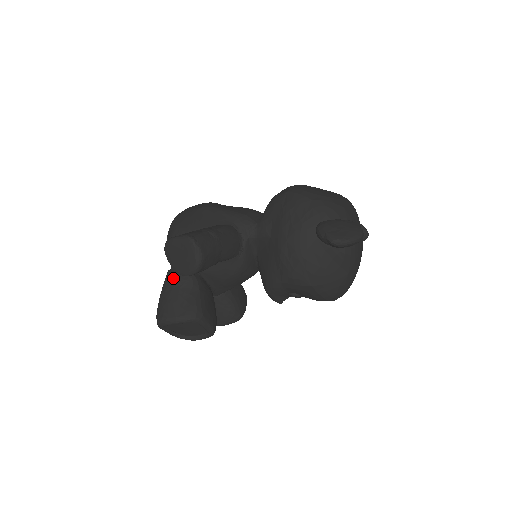
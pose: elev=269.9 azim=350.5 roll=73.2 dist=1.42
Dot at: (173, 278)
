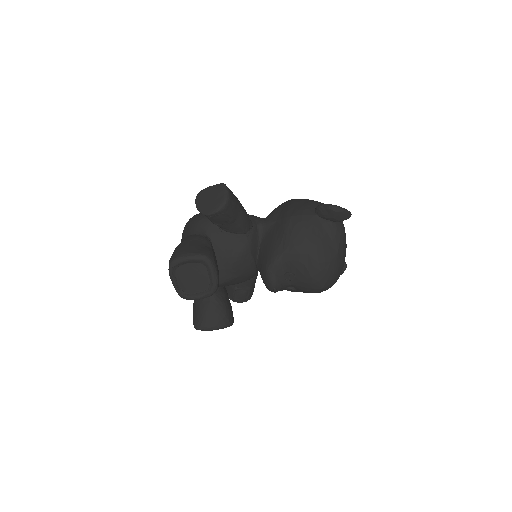
Dot at: (191, 237)
